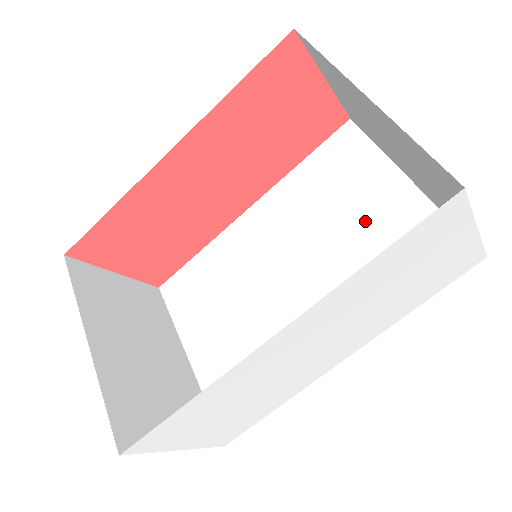
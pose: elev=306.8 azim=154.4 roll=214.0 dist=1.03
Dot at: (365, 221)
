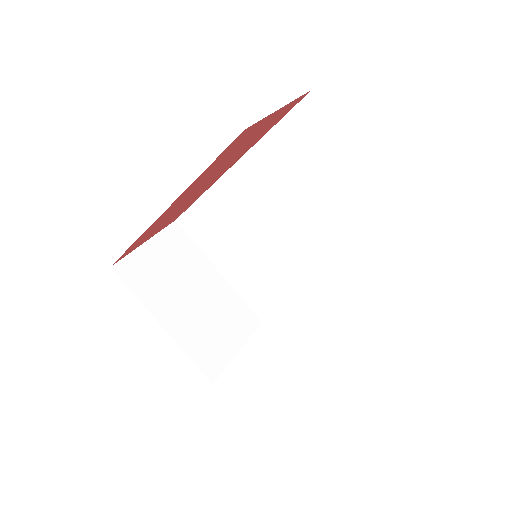
Dot at: (336, 198)
